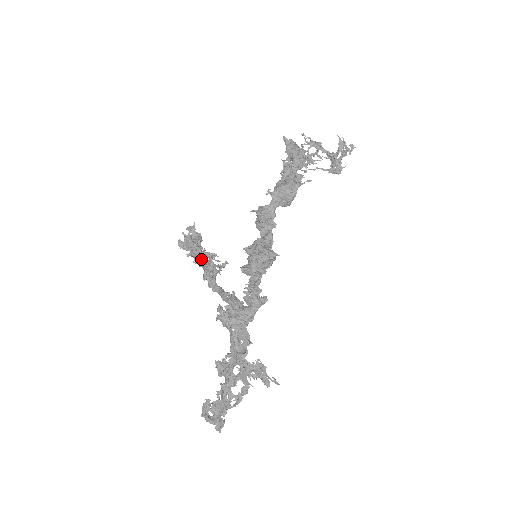
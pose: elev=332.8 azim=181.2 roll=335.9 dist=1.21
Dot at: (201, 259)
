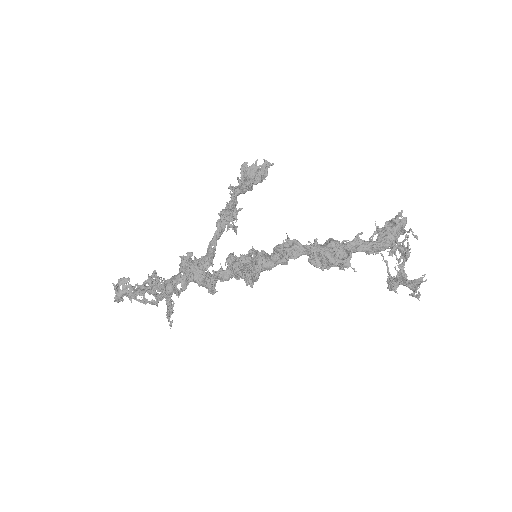
Dot at: (235, 200)
